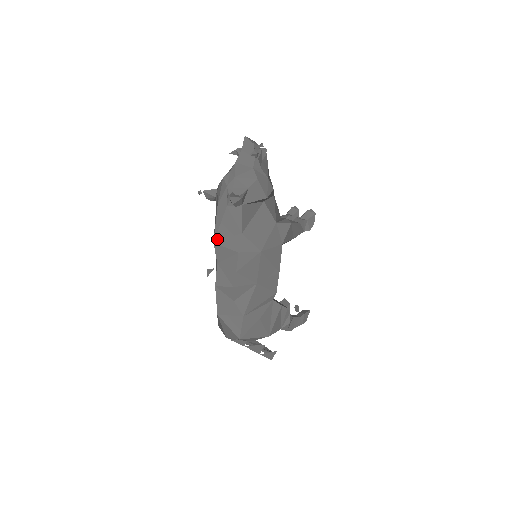
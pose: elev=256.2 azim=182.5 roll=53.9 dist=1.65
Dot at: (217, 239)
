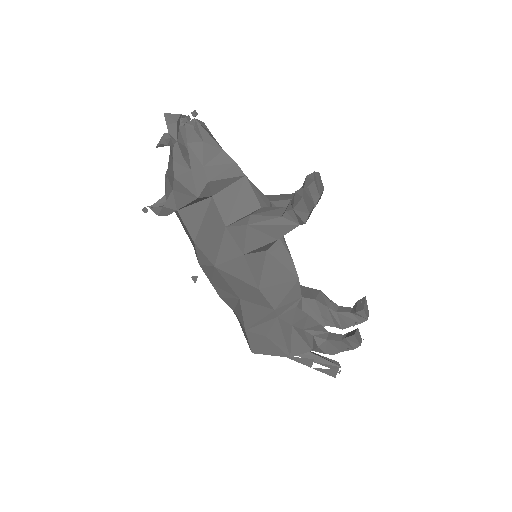
Dot at: (192, 243)
